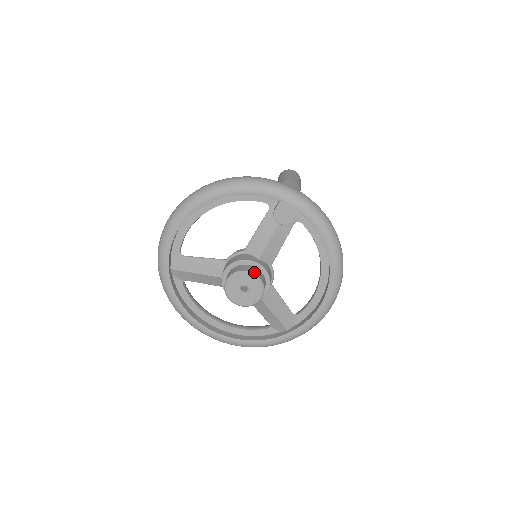
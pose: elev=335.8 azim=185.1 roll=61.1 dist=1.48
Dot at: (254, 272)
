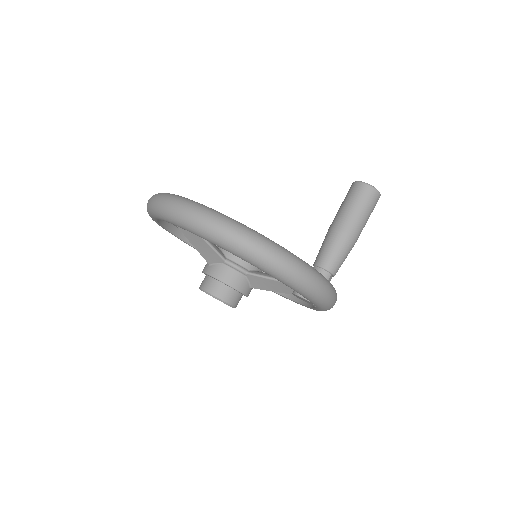
Dot at: (236, 305)
